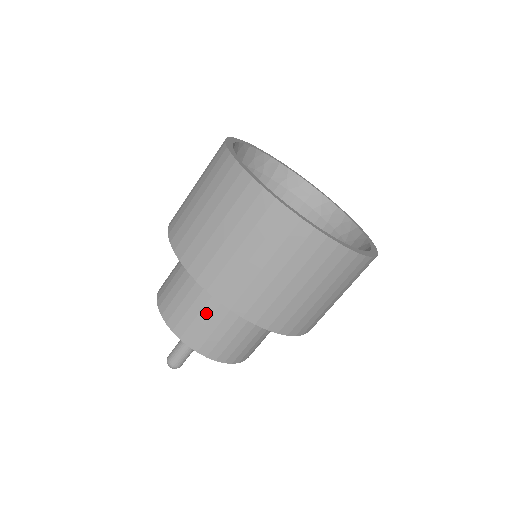
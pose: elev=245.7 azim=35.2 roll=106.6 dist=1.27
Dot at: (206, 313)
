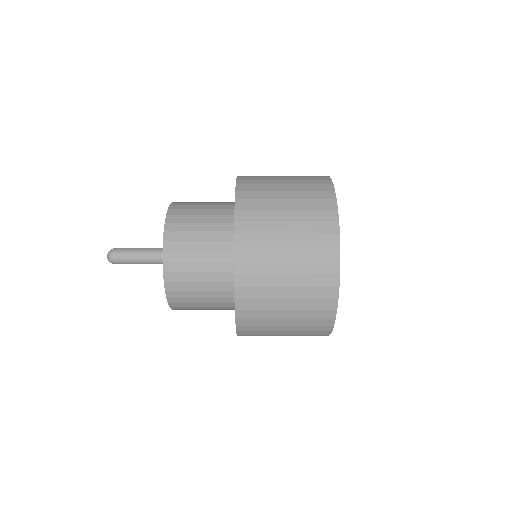
Dot at: occluded
